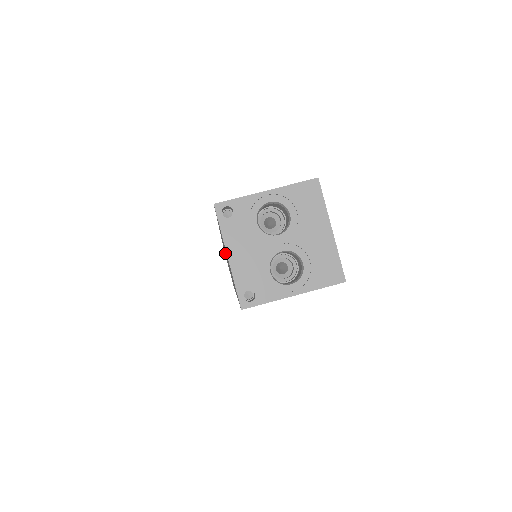
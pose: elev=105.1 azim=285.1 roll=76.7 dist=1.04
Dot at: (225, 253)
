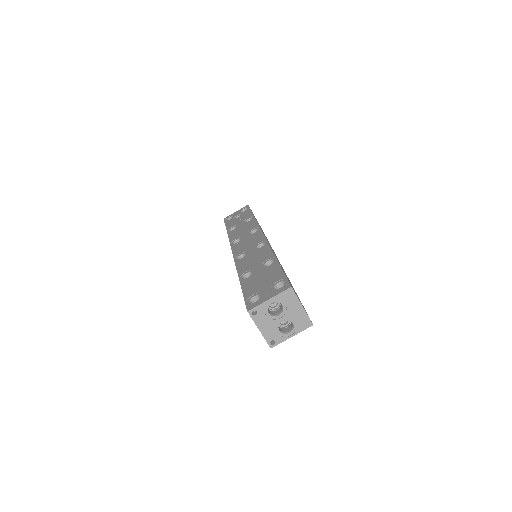
Dot at: occluded
